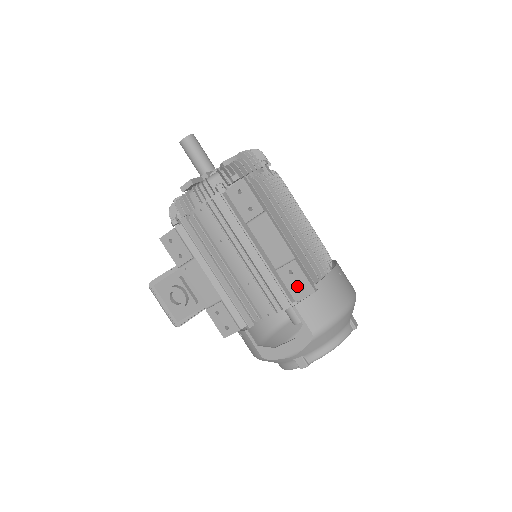
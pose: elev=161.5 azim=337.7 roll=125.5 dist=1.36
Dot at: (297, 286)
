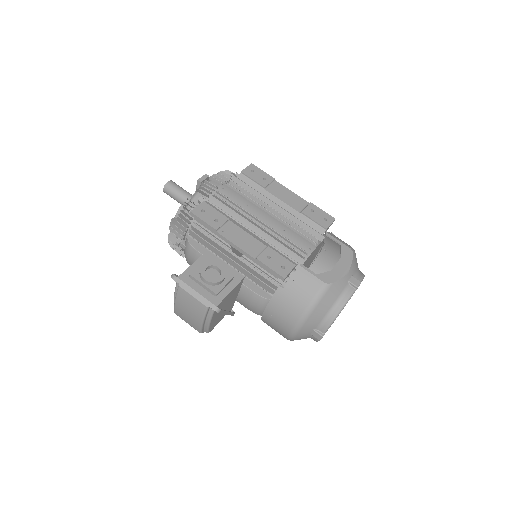
Dot at: (321, 218)
